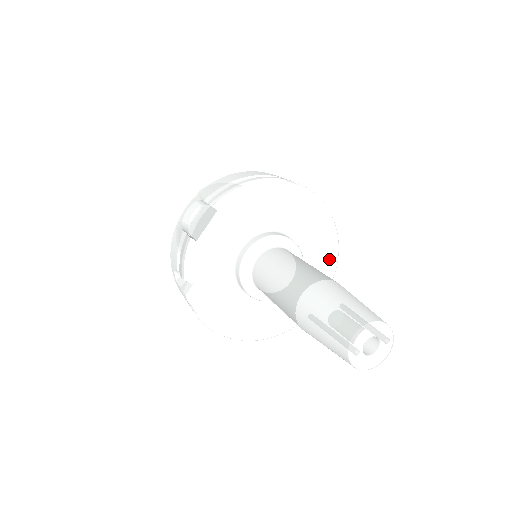
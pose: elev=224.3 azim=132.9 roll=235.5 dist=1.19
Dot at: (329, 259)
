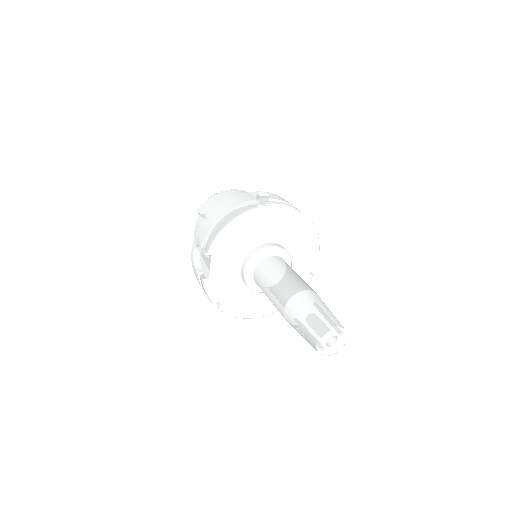
Dot at: (309, 236)
